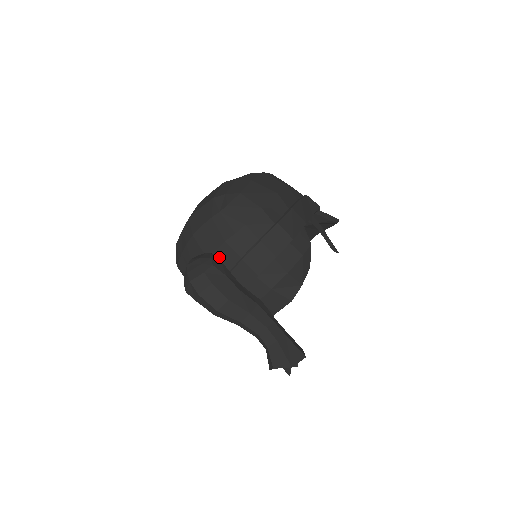
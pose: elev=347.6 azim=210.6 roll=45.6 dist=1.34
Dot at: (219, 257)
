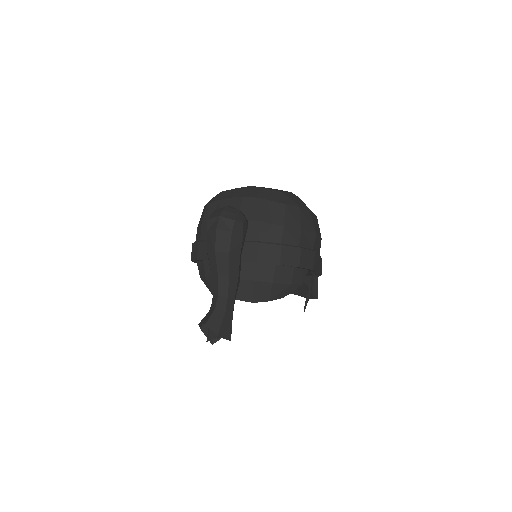
Dot at: occluded
